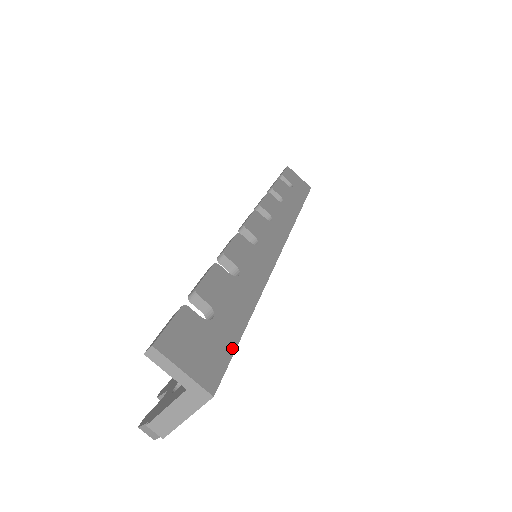
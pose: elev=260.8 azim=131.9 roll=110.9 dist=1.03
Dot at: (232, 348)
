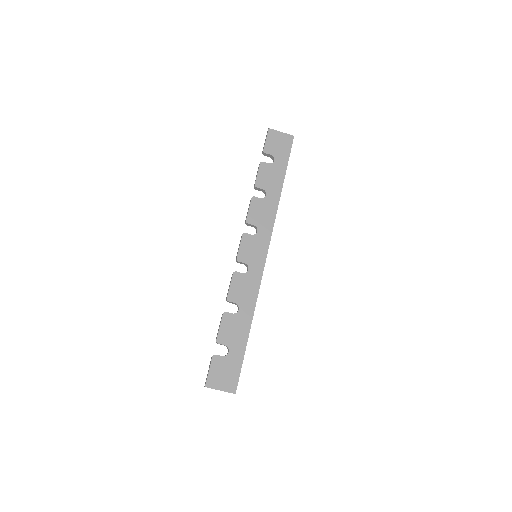
Dot at: (241, 363)
